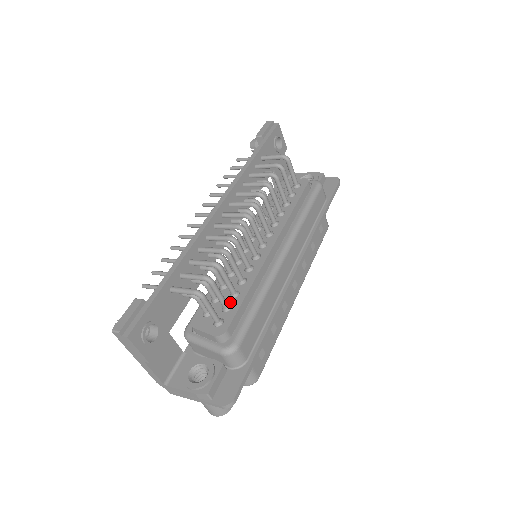
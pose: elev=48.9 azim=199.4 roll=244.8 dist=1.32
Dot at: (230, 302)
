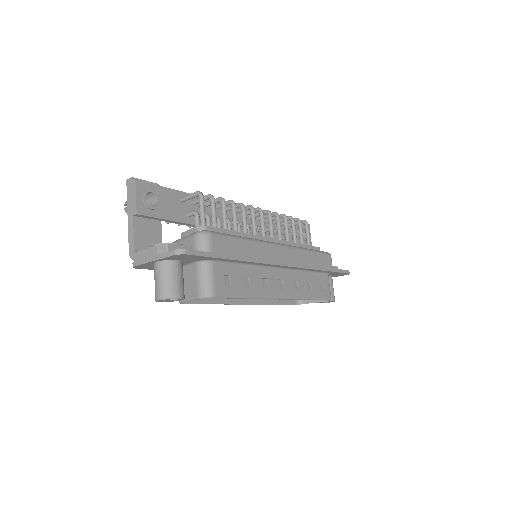
Dot at: occluded
